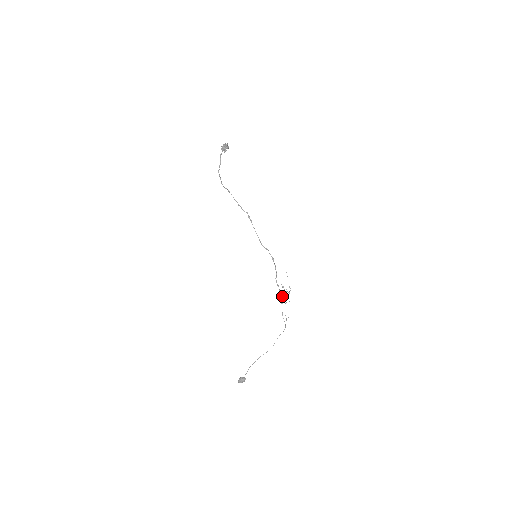
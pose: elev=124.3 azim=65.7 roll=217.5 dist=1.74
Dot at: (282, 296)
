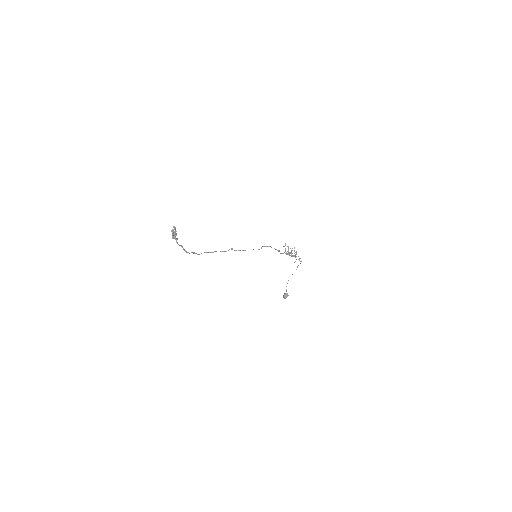
Dot at: occluded
